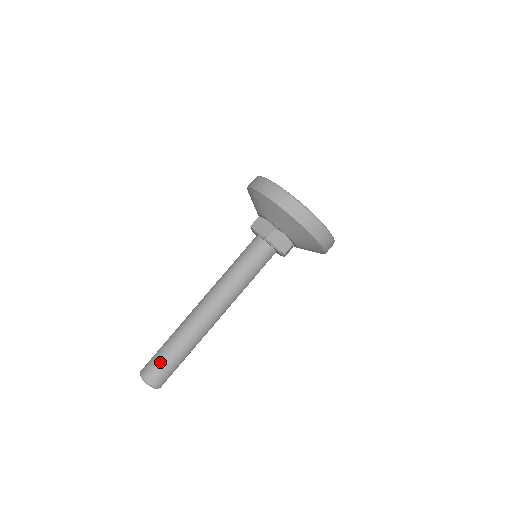
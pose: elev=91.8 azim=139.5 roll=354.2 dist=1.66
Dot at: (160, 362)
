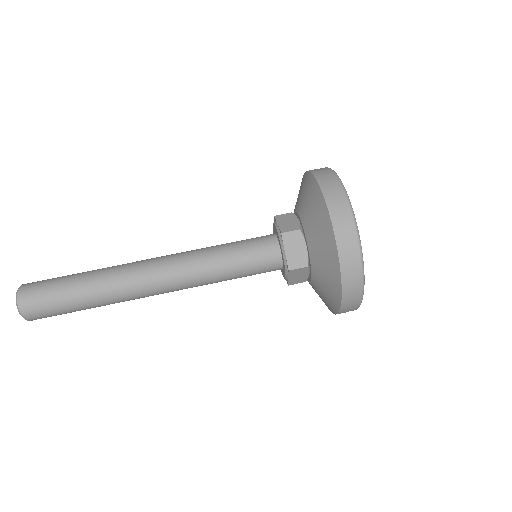
Dot at: (52, 285)
